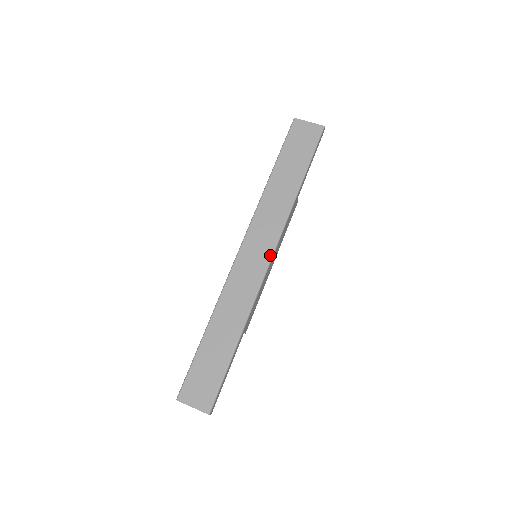
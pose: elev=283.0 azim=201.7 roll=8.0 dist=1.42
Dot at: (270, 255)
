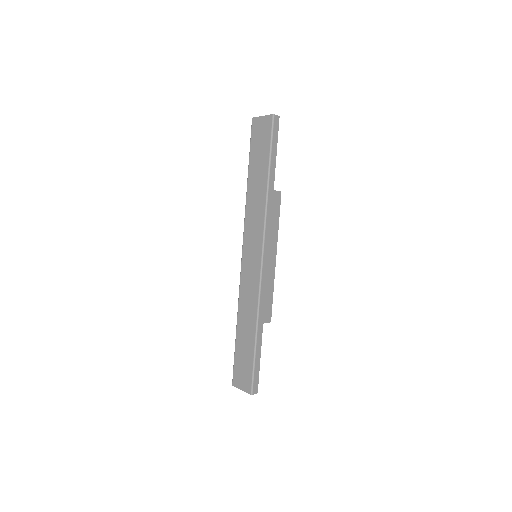
Dot at: (260, 254)
